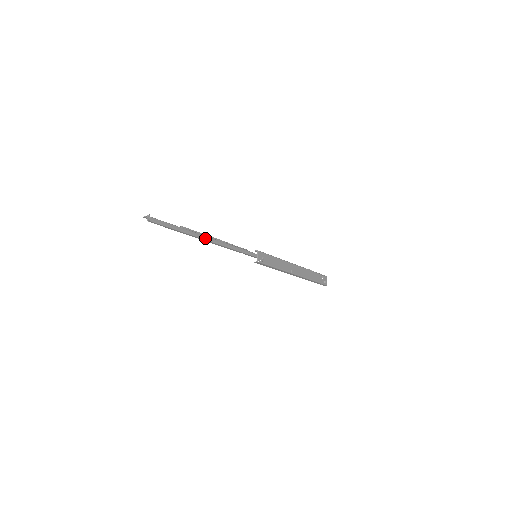
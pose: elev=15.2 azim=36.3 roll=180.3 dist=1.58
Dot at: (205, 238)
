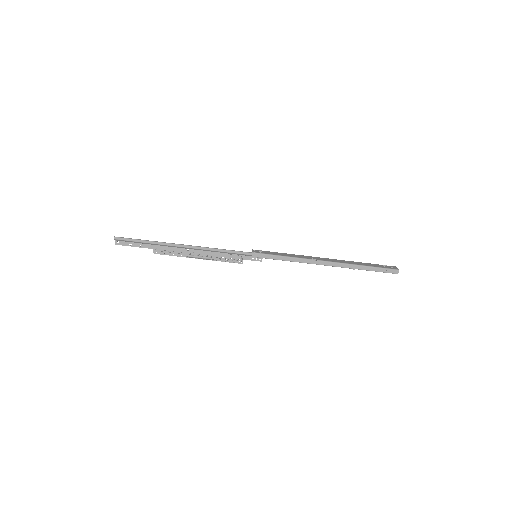
Dot at: (177, 244)
